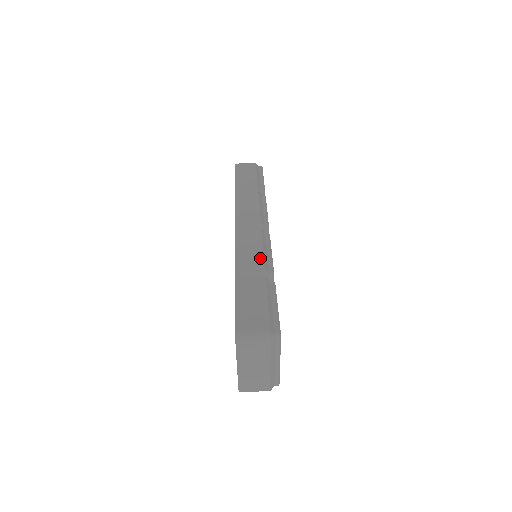
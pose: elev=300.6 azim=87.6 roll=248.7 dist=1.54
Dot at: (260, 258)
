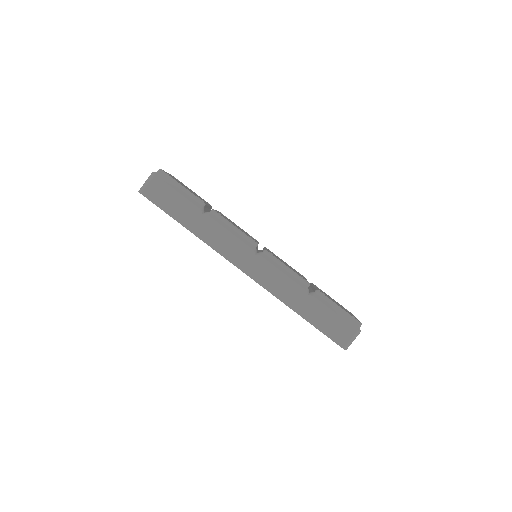
Dot at: (292, 284)
